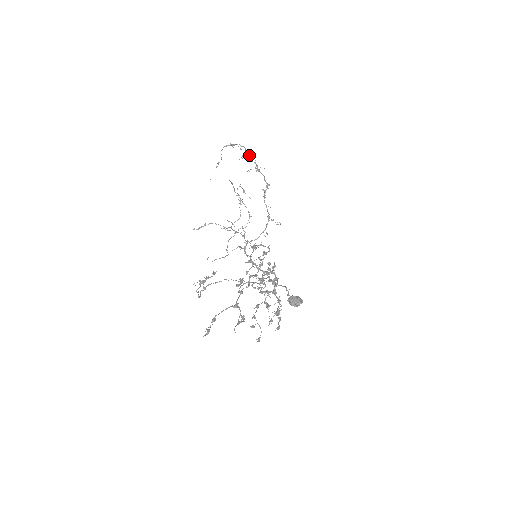
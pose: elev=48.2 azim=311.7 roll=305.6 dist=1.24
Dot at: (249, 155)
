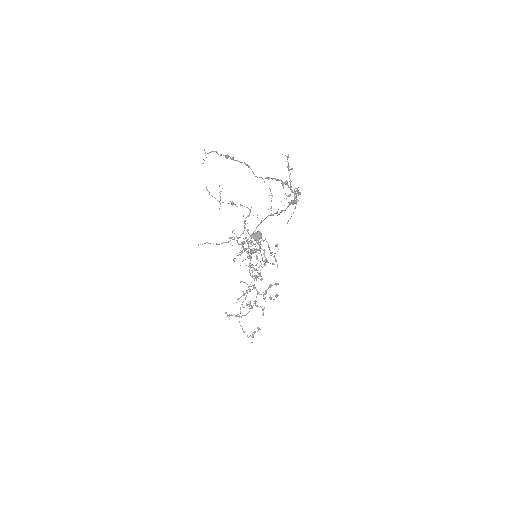
Dot at: occluded
